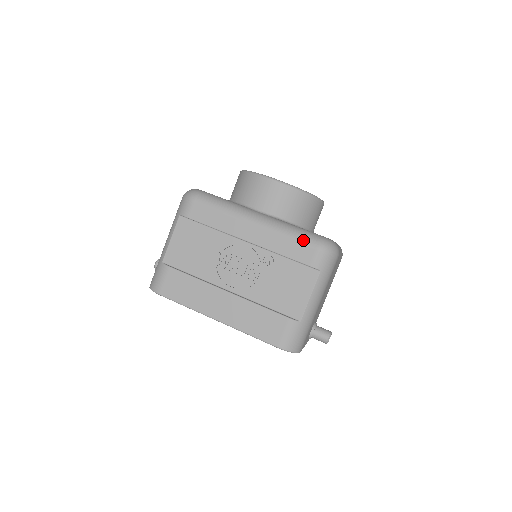
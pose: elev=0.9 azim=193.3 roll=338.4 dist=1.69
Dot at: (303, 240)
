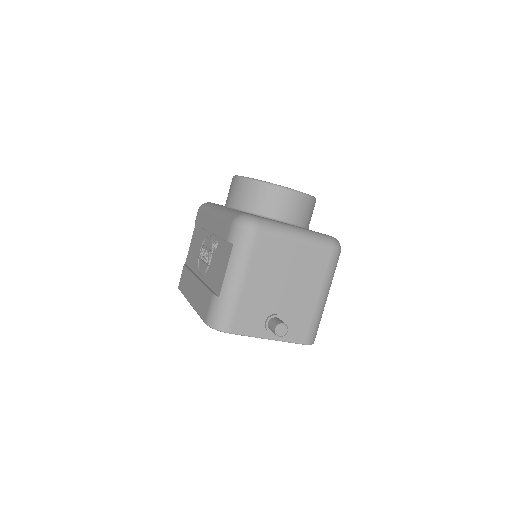
Dot at: (228, 219)
